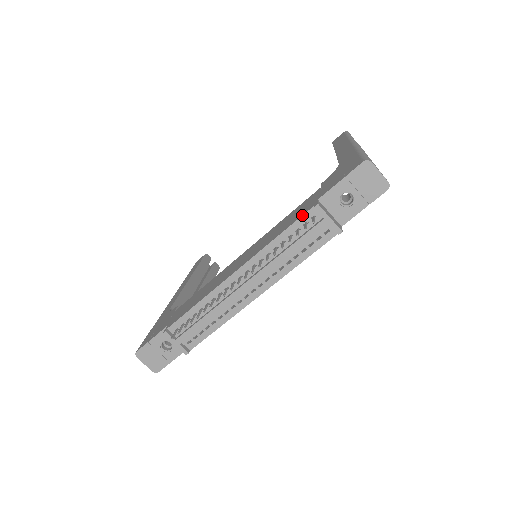
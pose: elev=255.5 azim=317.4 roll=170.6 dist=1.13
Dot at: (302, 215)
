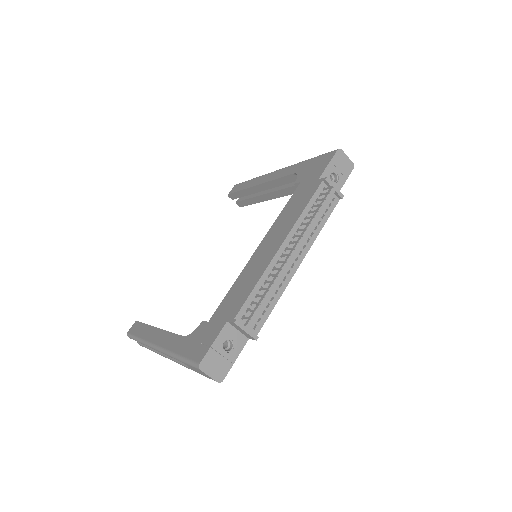
Dot at: (317, 188)
